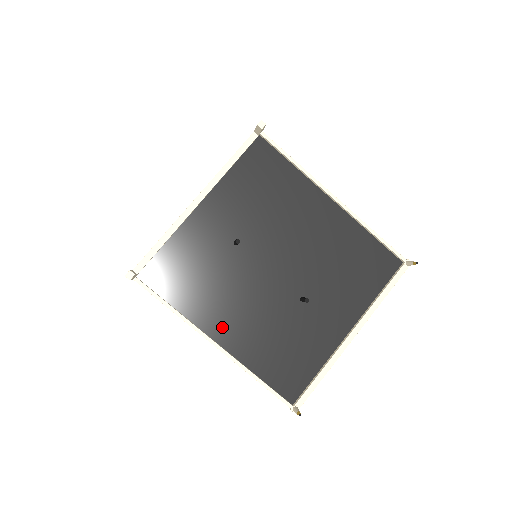
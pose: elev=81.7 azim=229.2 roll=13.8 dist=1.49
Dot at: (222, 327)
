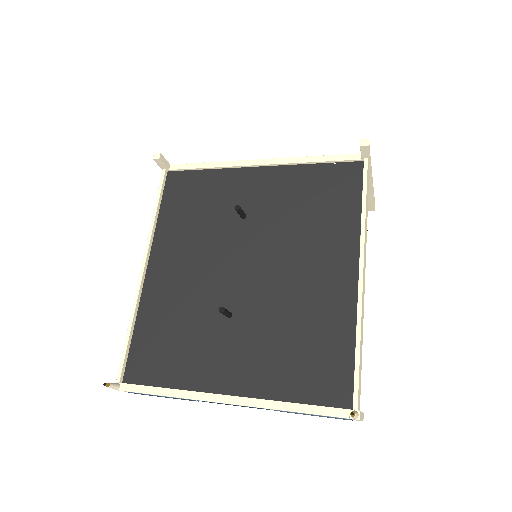
Dot at: (163, 263)
